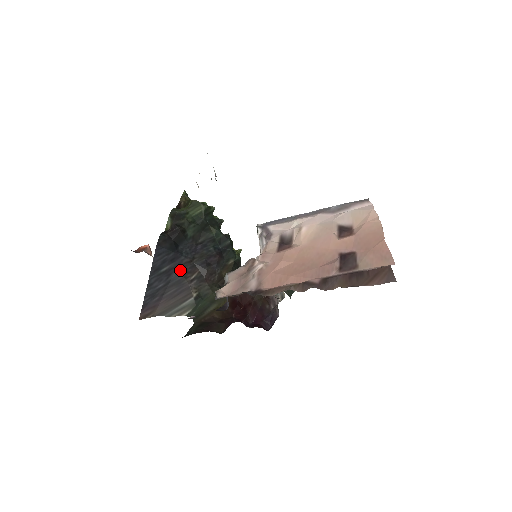
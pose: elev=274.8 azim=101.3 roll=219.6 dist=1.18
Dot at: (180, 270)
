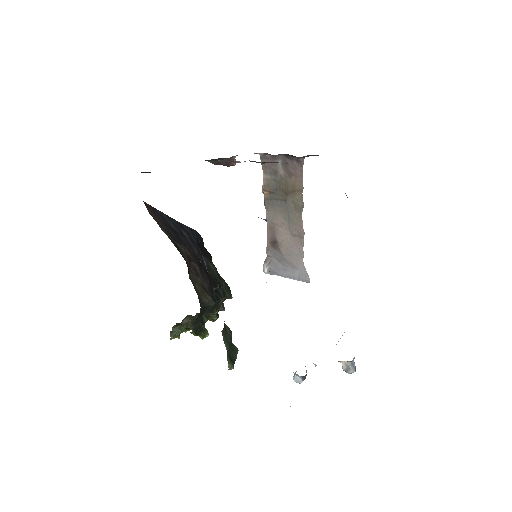
Dot at: (188, 244)
